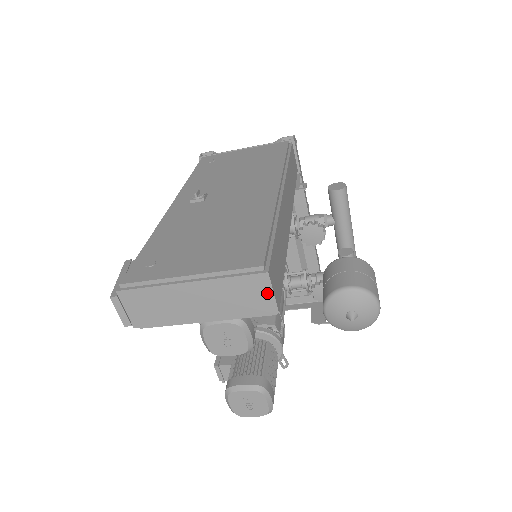
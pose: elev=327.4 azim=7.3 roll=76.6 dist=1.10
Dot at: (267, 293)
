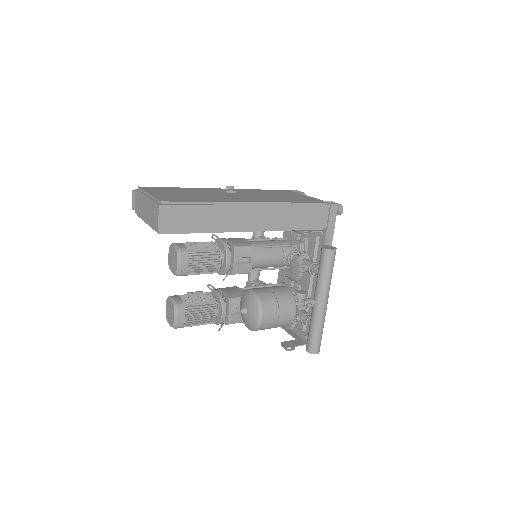
Dot at: (157, 217)
